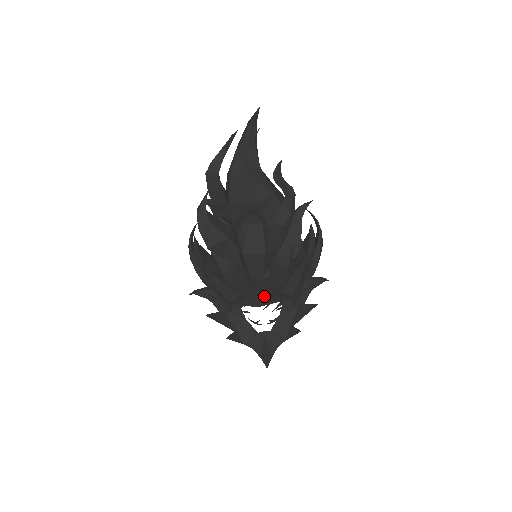
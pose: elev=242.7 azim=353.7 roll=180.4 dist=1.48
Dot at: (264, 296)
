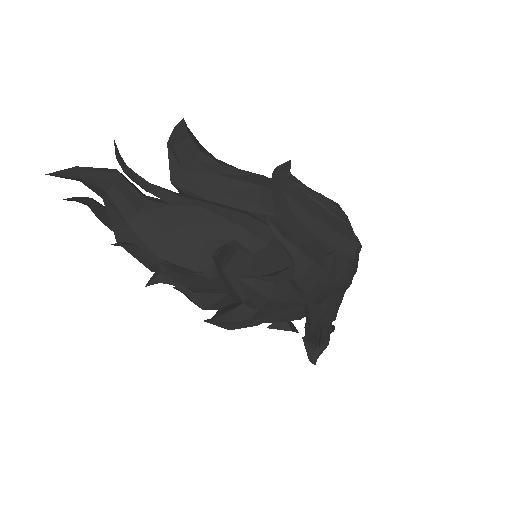
Dot at: occluded
